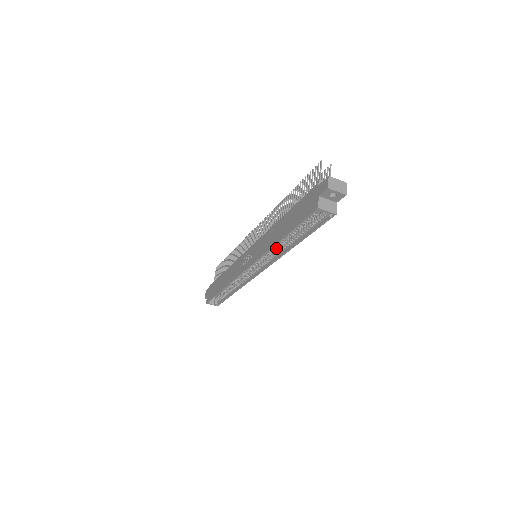
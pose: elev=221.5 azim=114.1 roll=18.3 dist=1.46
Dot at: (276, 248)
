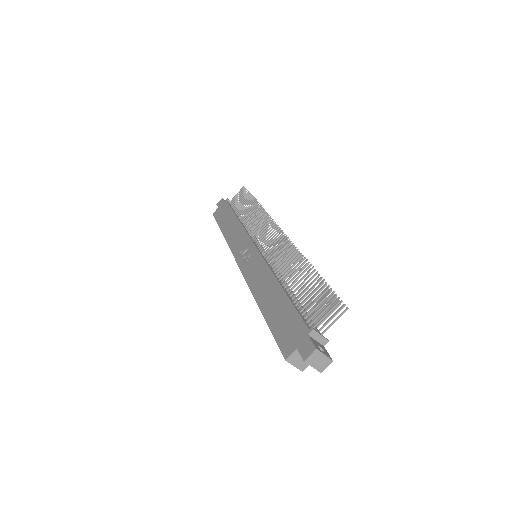
Dot at: occluded
